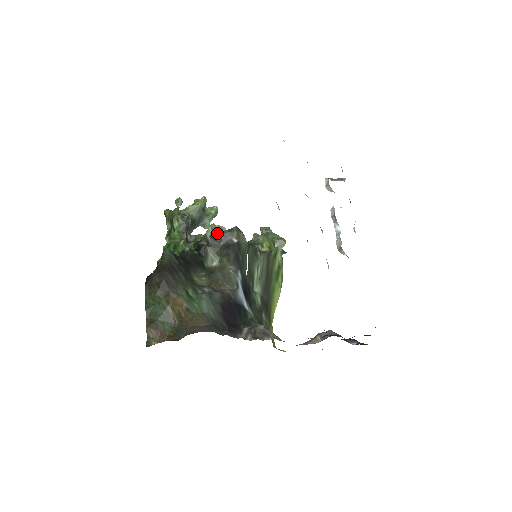
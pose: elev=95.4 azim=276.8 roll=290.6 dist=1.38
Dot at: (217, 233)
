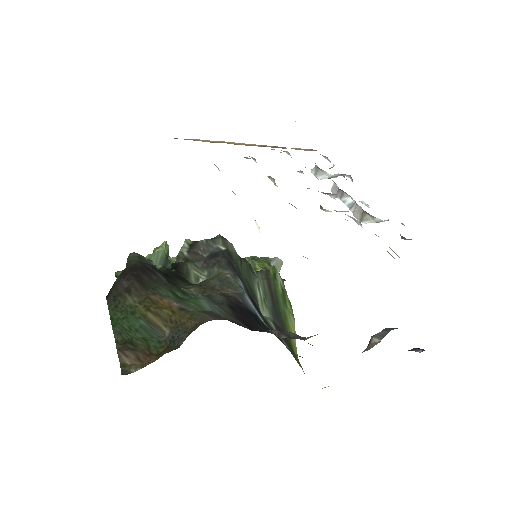
Dot at: (196, 245)
